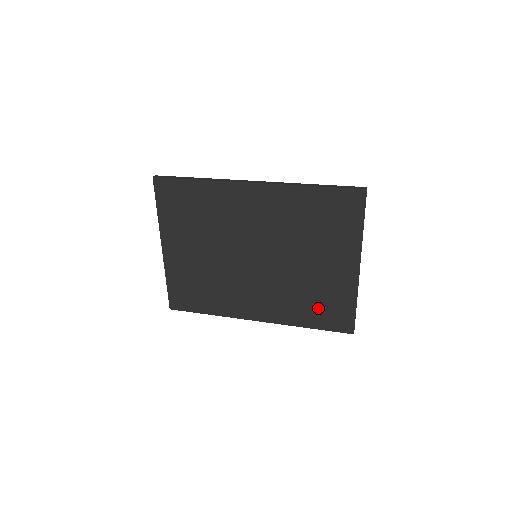
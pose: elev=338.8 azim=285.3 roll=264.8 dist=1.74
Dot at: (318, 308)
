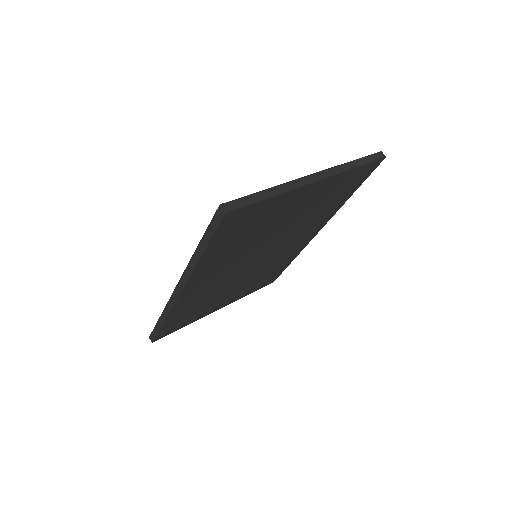
Dot at: occluded
